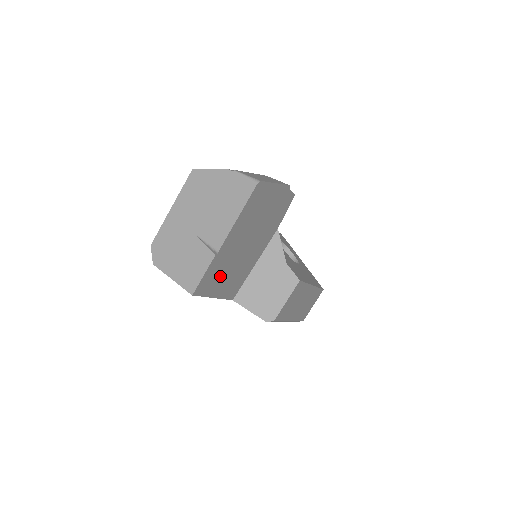
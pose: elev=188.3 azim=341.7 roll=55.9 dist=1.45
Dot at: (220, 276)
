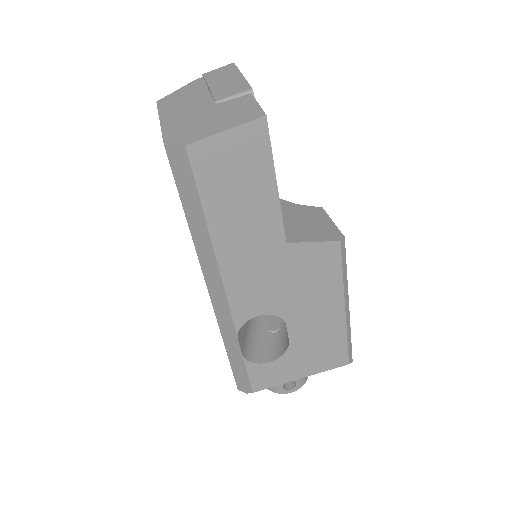
Dot at: occluded
